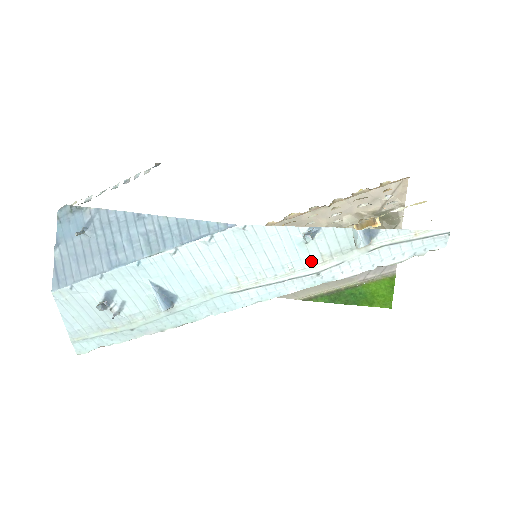
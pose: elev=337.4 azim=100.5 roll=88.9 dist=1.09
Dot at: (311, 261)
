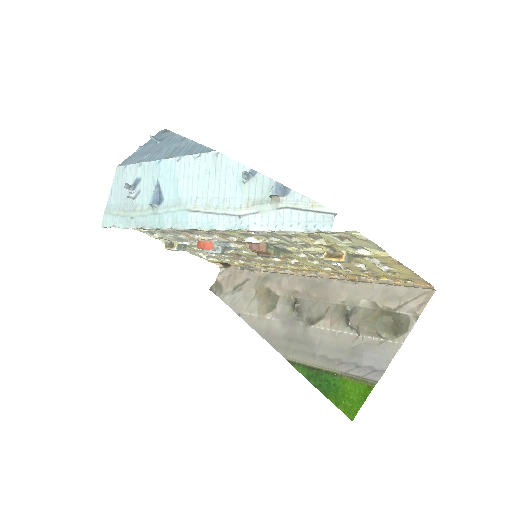
Dot at: (241, 202)
